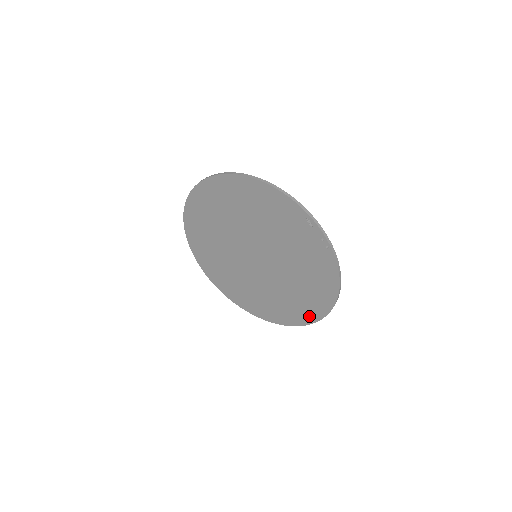
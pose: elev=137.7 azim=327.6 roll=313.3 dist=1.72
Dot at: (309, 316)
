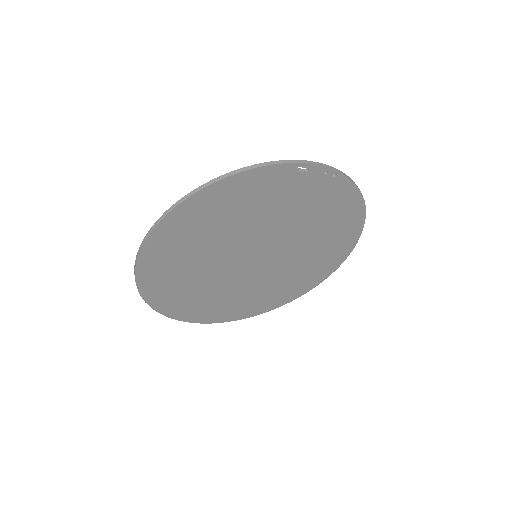
Dot at: (343, 252)
